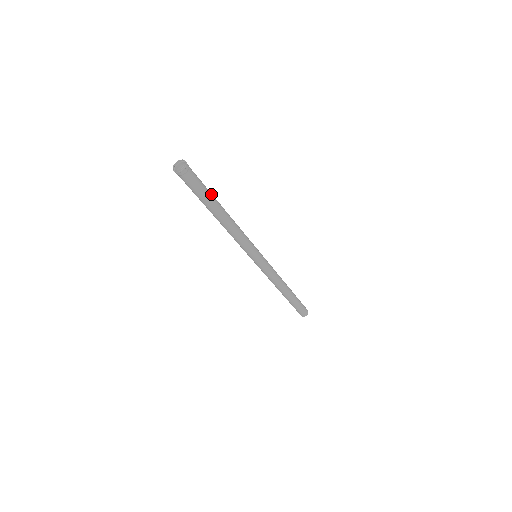
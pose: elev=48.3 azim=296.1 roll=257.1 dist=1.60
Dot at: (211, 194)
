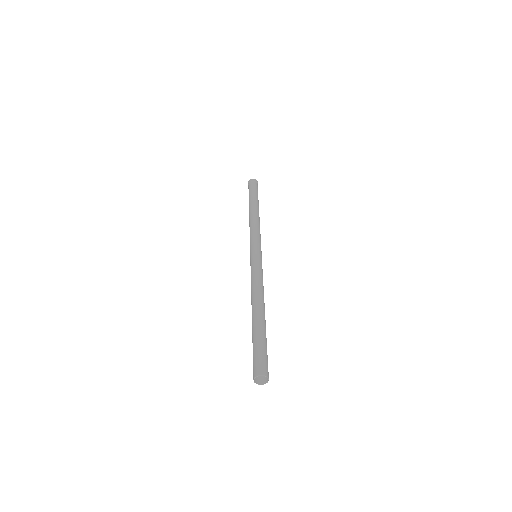
Dot at: (258, 201)
